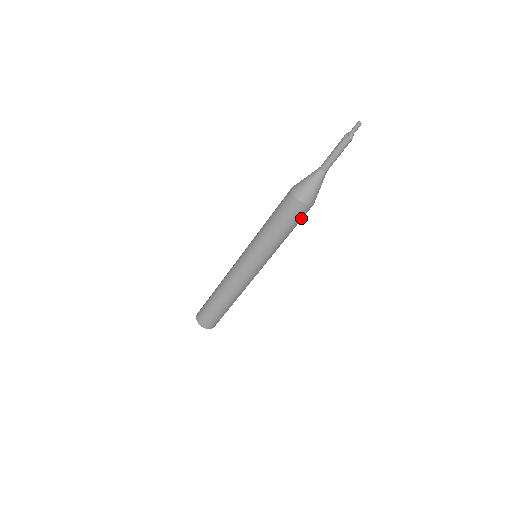
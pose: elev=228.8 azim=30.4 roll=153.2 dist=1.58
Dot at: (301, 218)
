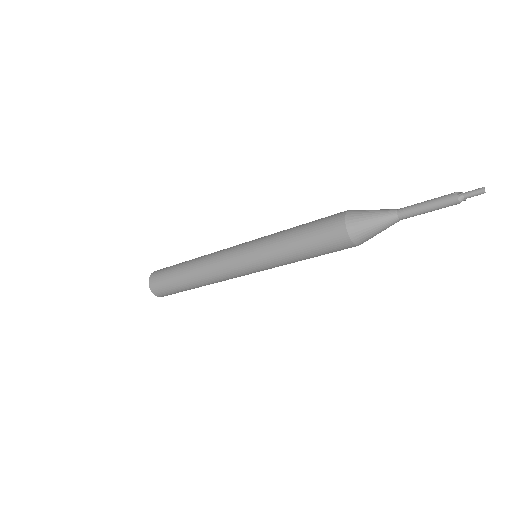
Dot at: (332, 249)
